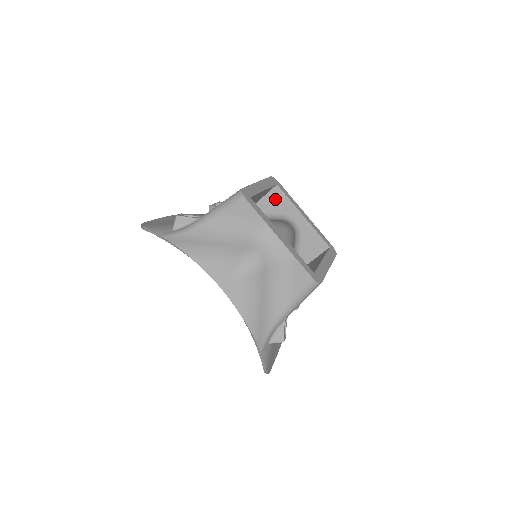
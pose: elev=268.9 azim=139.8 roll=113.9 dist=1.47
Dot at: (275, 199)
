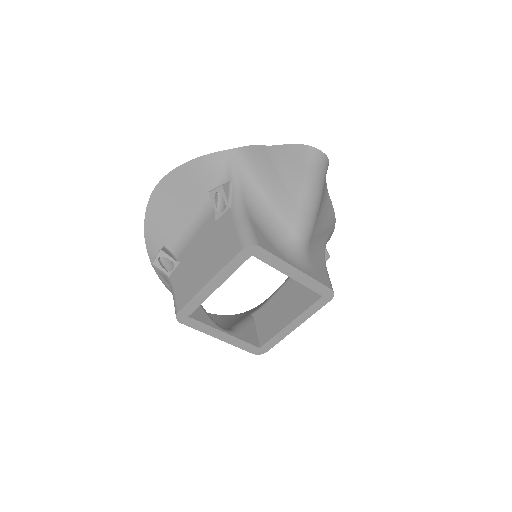
Dot at: occluded
